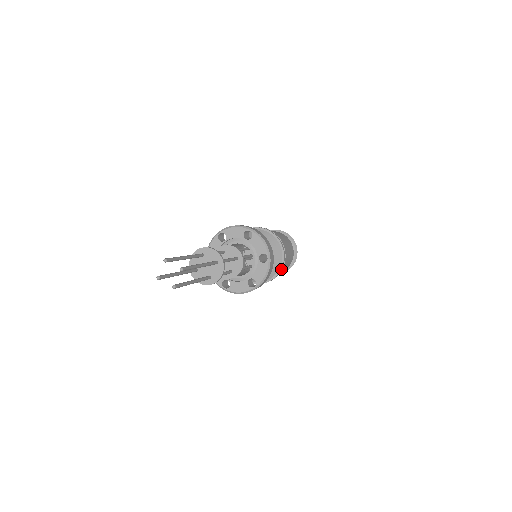
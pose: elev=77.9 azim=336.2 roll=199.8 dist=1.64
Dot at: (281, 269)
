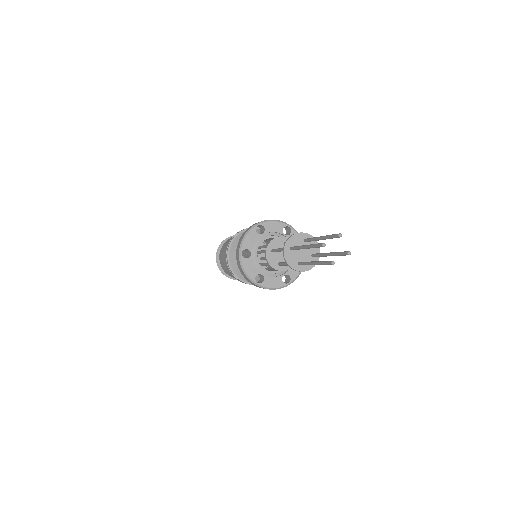
Dot at: occluded
